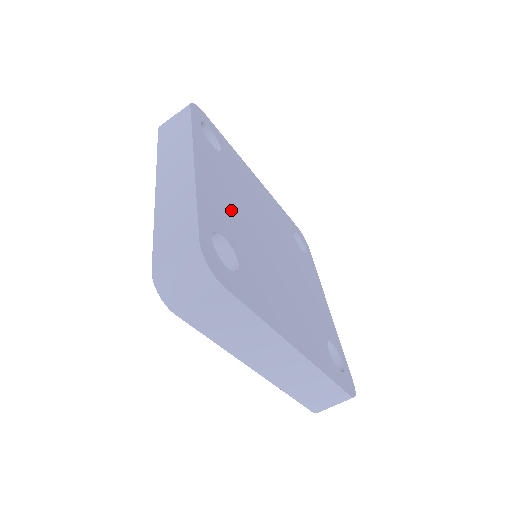
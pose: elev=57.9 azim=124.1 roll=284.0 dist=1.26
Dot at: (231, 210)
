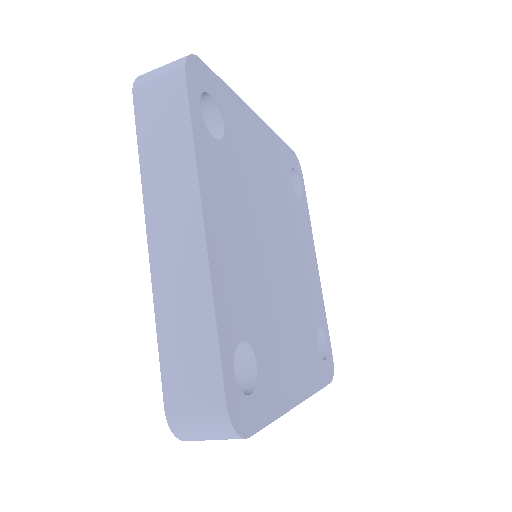
Dot at: (243, 263)
